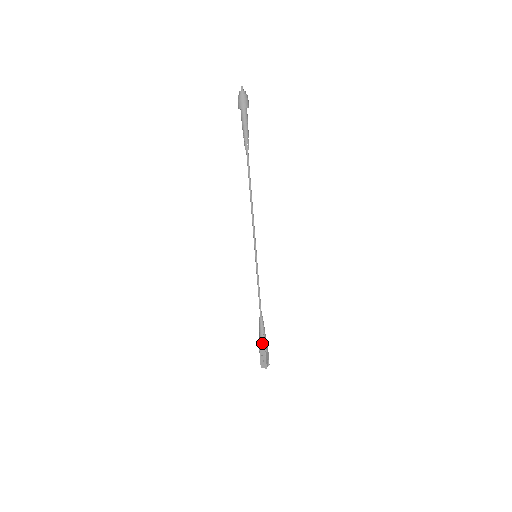
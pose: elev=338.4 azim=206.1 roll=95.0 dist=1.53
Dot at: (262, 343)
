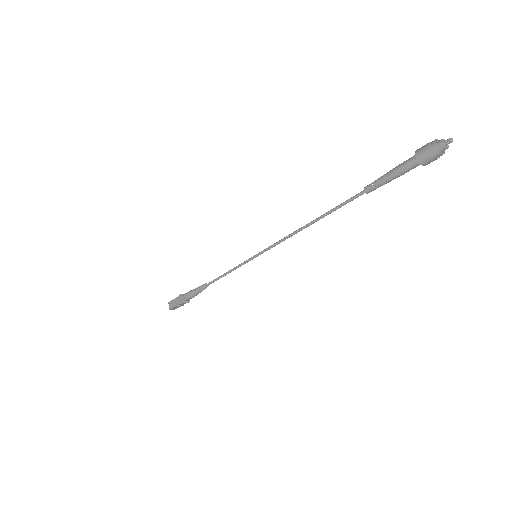
Dot at: (189, 299)
